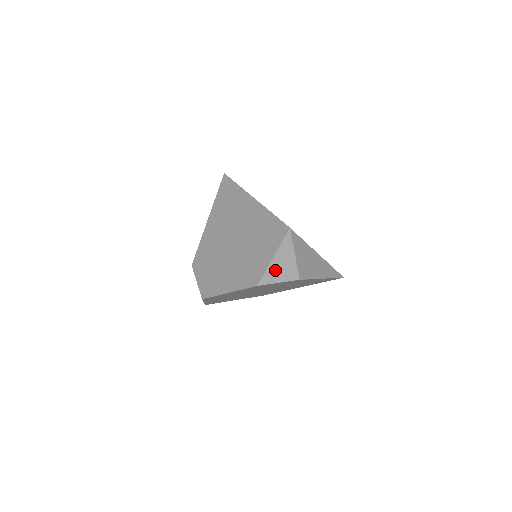
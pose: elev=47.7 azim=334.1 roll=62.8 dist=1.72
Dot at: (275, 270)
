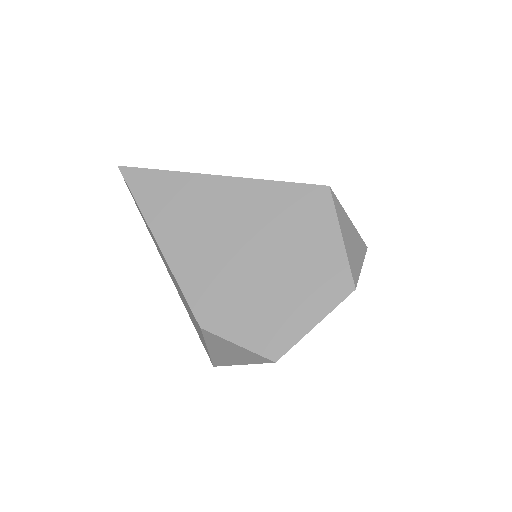
Dot at: (352, 254)
